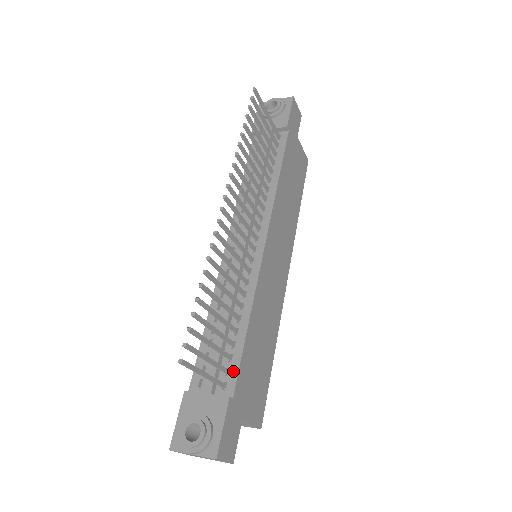
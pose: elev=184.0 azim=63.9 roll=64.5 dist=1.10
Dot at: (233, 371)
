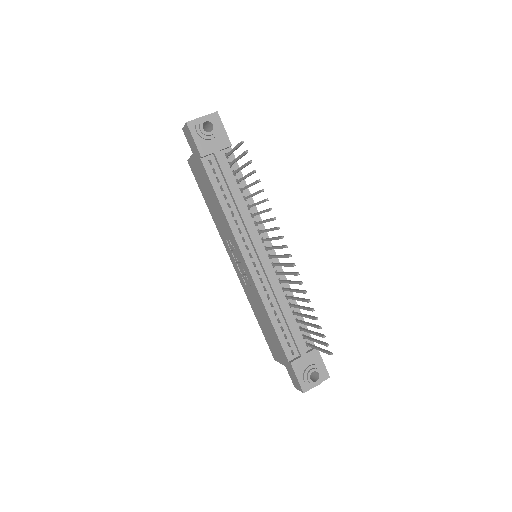
Dot at: (306, 334)
